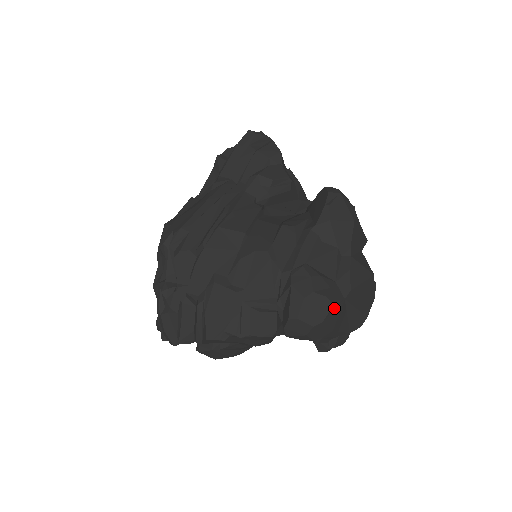
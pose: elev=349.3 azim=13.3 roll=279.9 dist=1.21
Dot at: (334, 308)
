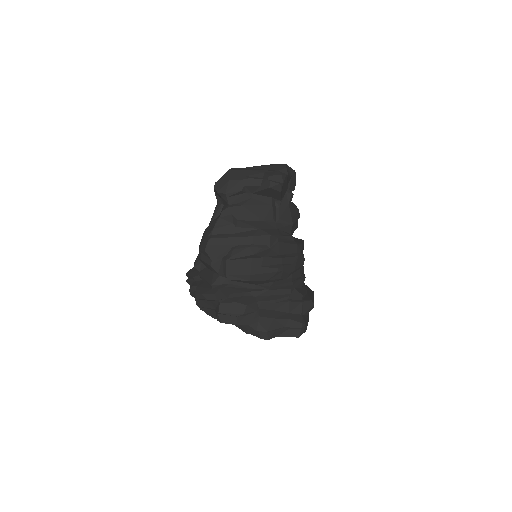
Dot at: occluded
